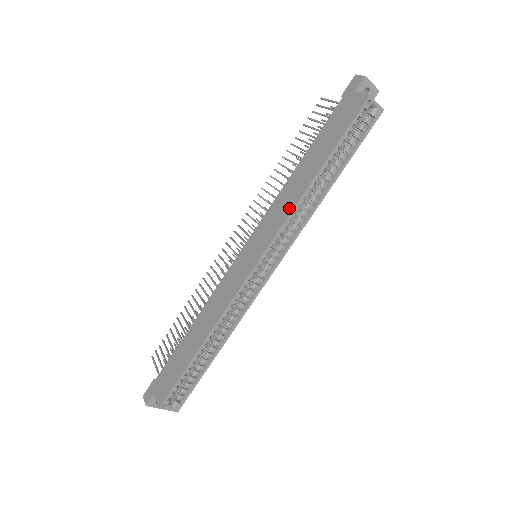
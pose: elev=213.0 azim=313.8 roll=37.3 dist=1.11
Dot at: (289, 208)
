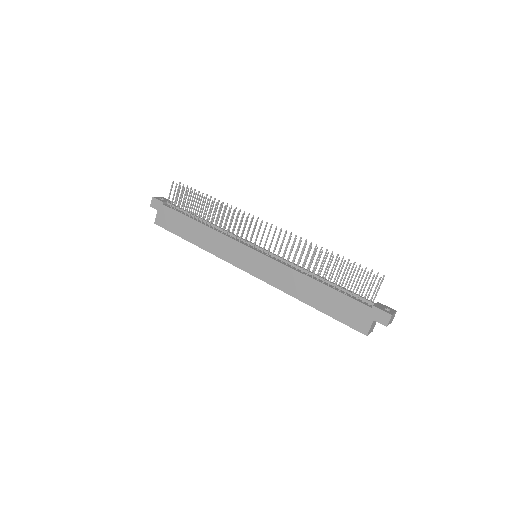
Dot at: (283, 287)
